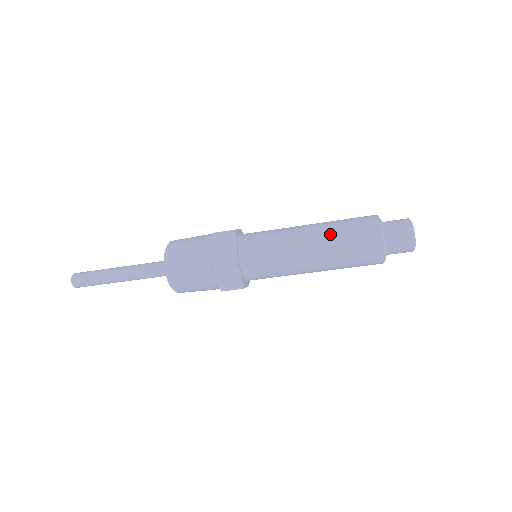
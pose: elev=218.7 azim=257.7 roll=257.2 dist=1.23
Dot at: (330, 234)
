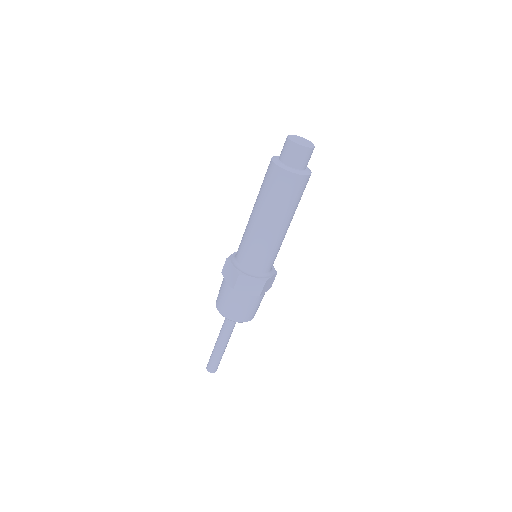
Dot at: occluded
